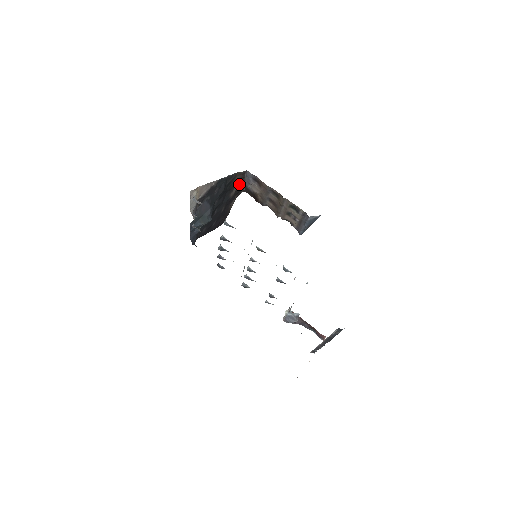
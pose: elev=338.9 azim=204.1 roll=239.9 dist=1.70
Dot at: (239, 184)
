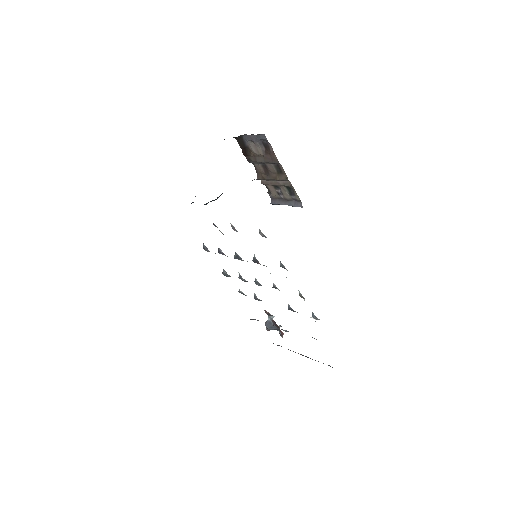
Dot at: occluded
